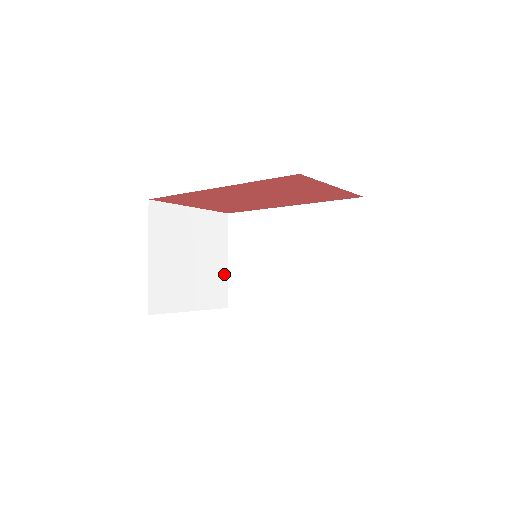
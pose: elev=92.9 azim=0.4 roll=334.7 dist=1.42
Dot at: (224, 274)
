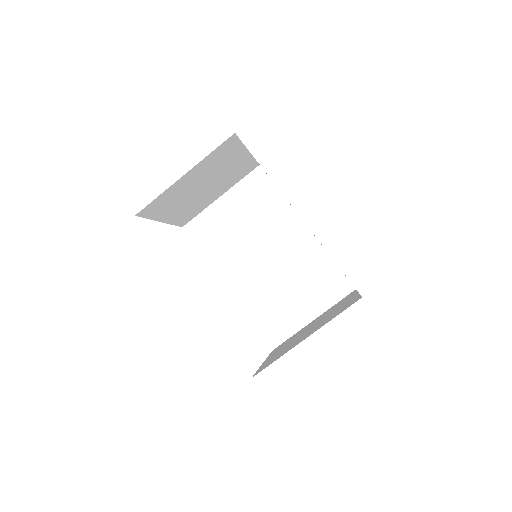
Dot at: (207, 204)
